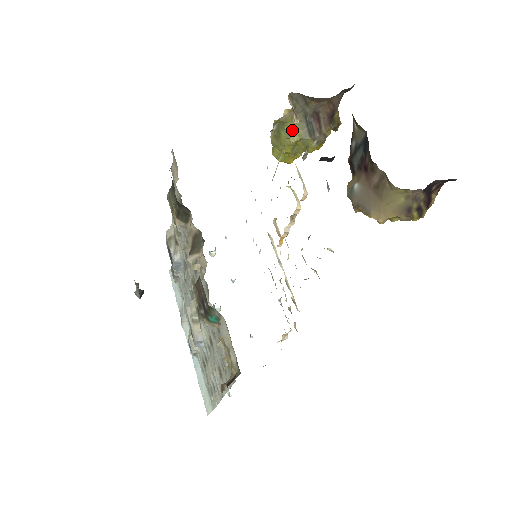
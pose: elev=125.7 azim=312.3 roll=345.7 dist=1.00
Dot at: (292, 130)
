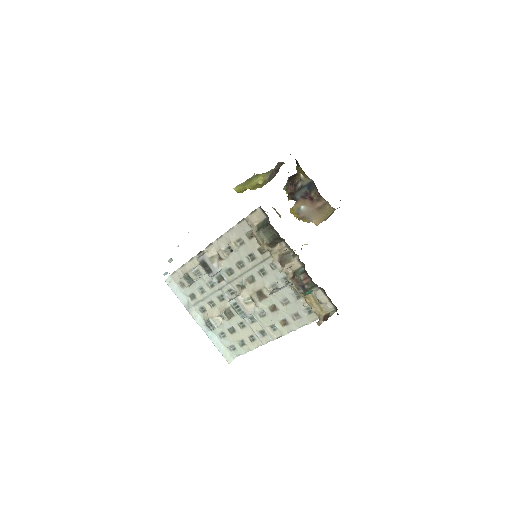
Dot at: (262, 178)
